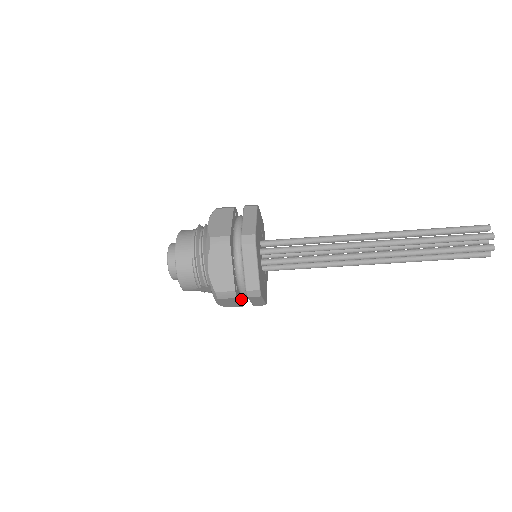
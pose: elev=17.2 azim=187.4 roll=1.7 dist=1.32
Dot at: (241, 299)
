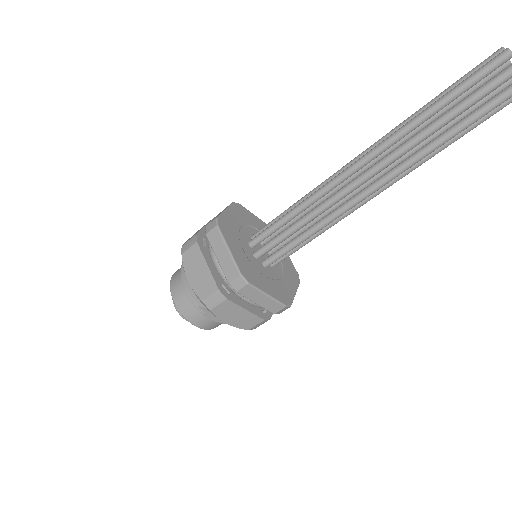
Dot at: (251, 308)
